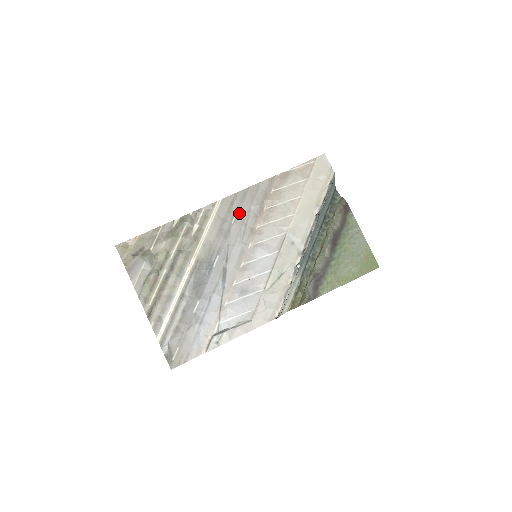
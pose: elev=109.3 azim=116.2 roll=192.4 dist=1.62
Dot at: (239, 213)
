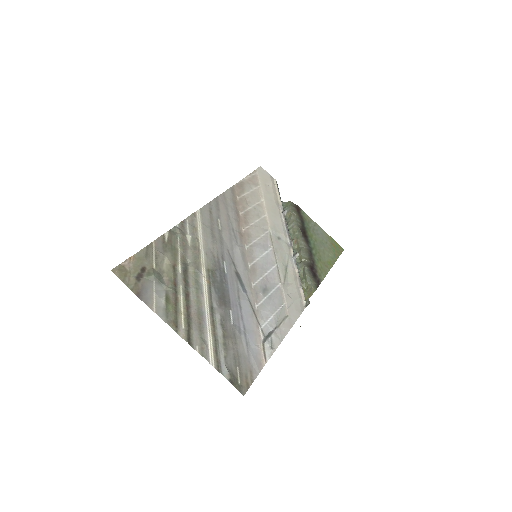
Dot at: (221, 220)
